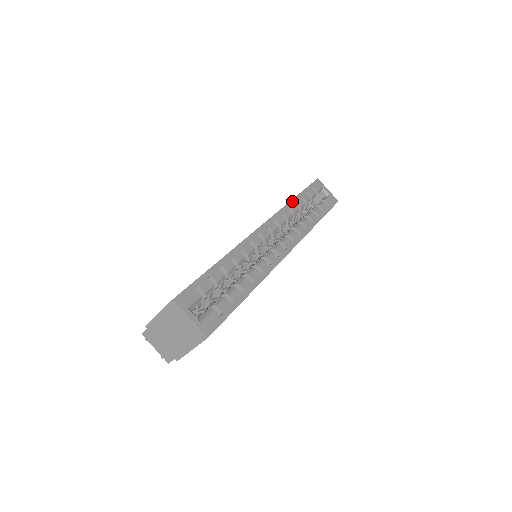
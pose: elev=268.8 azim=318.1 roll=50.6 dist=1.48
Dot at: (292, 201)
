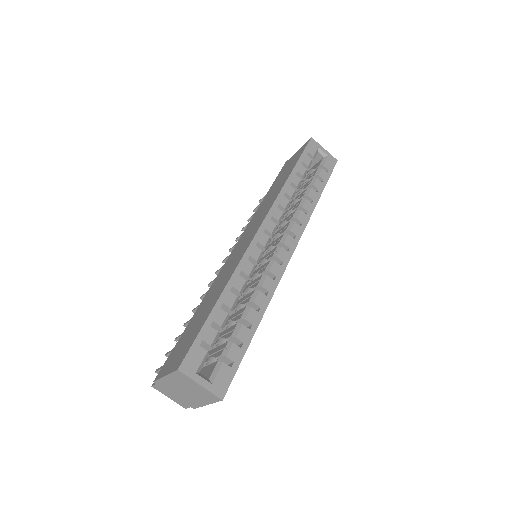
Dot at: (287, 182)
